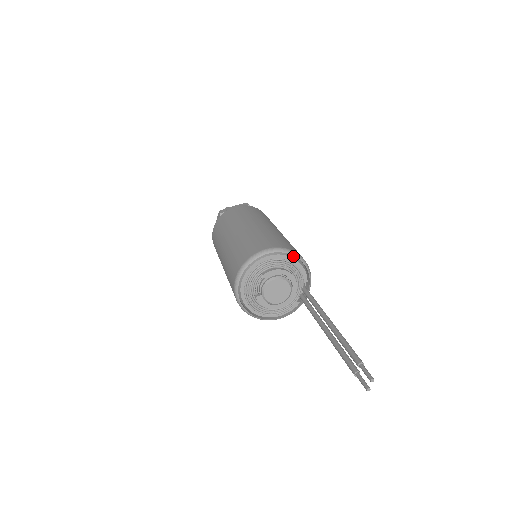
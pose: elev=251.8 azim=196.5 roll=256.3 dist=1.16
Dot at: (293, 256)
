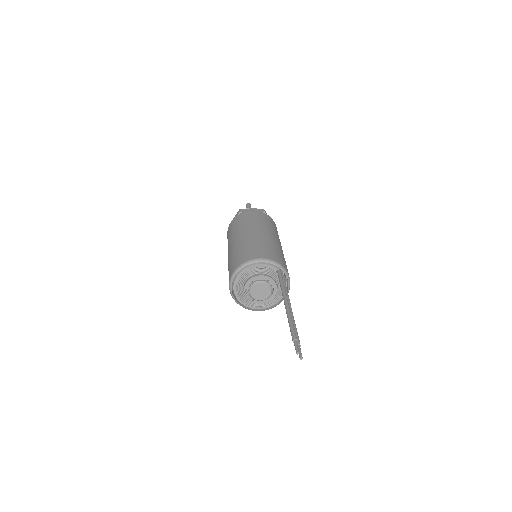
Dot at: (254, 263)
